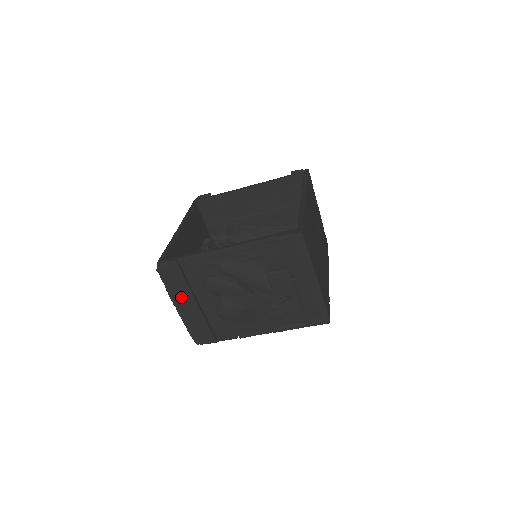
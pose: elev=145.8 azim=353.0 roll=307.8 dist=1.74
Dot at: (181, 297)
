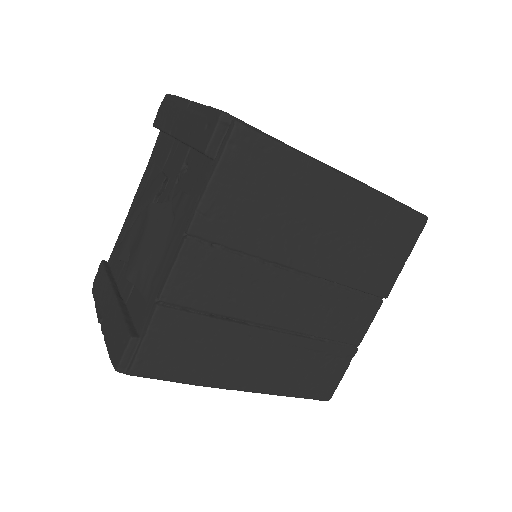
Dot at: (104, 301)
